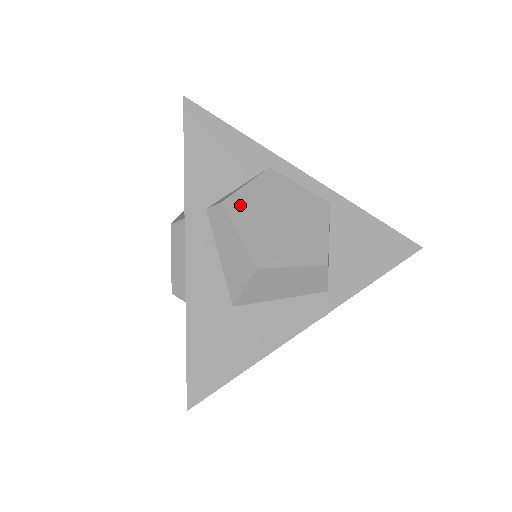
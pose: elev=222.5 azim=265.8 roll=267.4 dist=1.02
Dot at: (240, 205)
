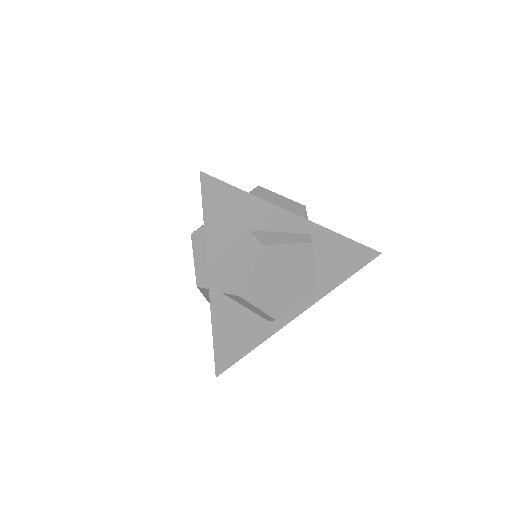
Dot at: occluded
